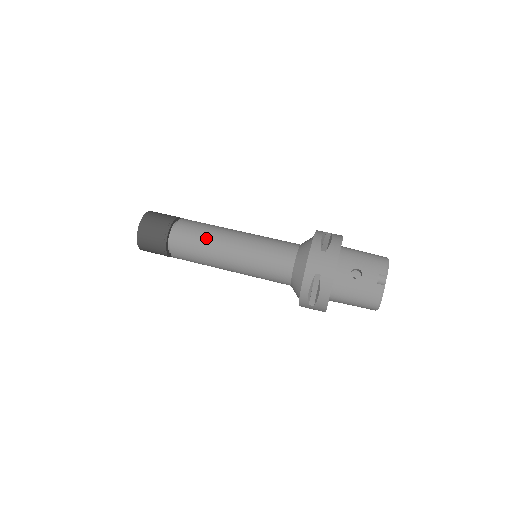
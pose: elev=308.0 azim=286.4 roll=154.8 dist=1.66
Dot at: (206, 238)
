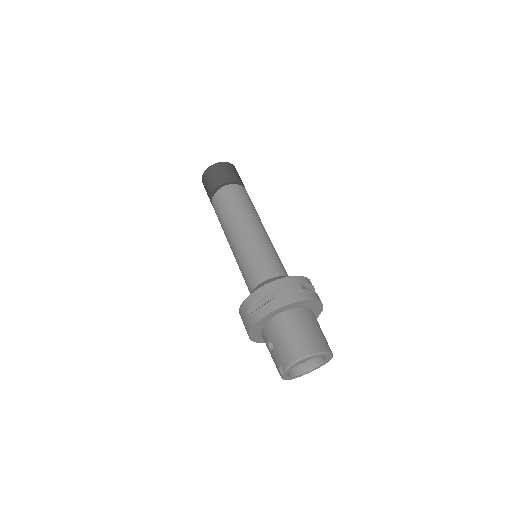
Dot at: (222, 222)
